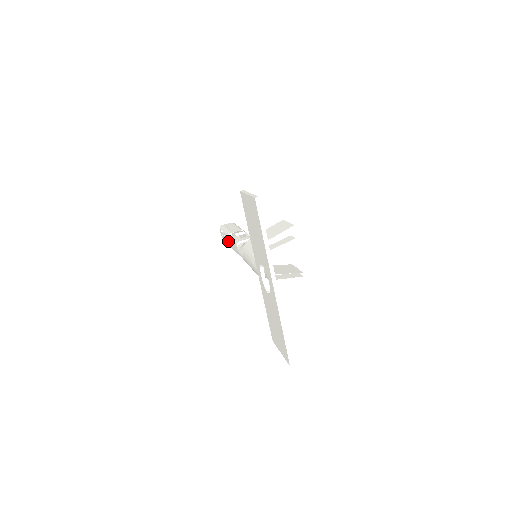
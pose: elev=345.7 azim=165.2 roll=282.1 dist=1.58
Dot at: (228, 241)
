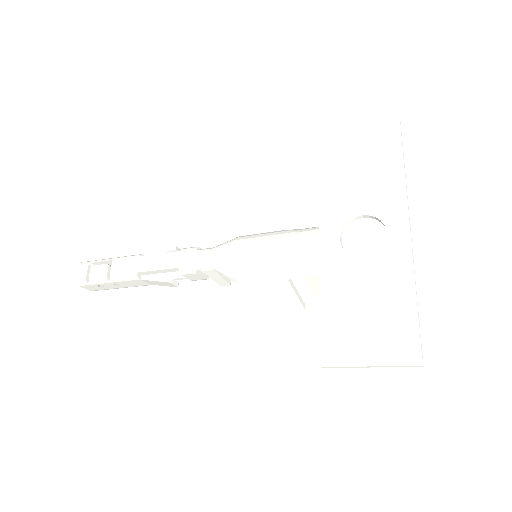
Dot at: (132, 265)
